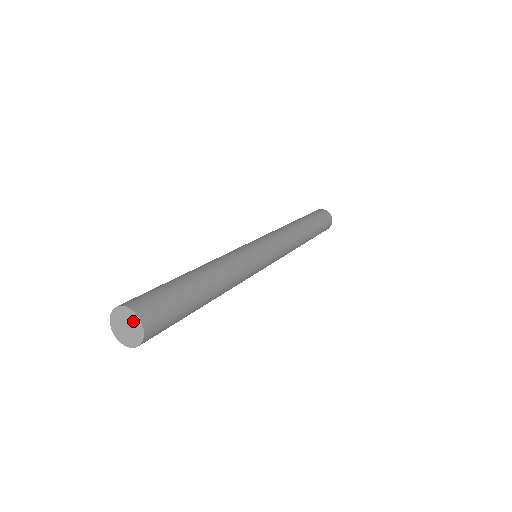
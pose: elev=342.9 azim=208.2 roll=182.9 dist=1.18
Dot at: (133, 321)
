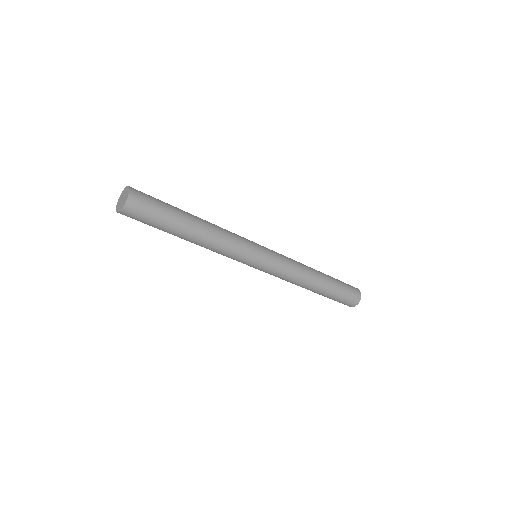
Dot at: (126, 195)
